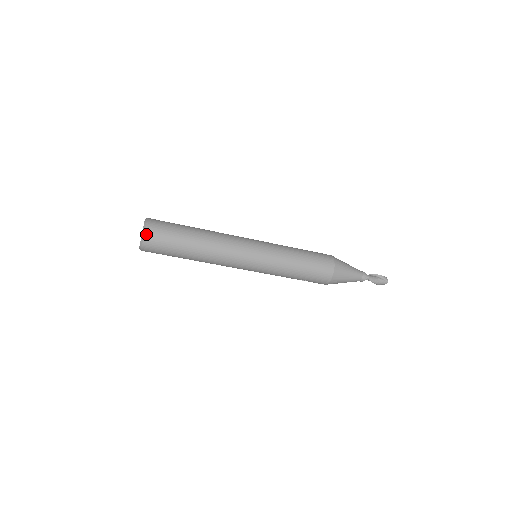
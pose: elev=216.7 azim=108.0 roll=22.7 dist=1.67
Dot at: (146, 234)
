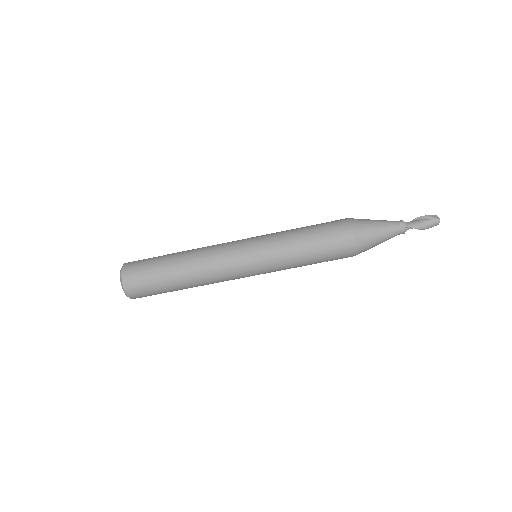
Dot at: (124, 282)
